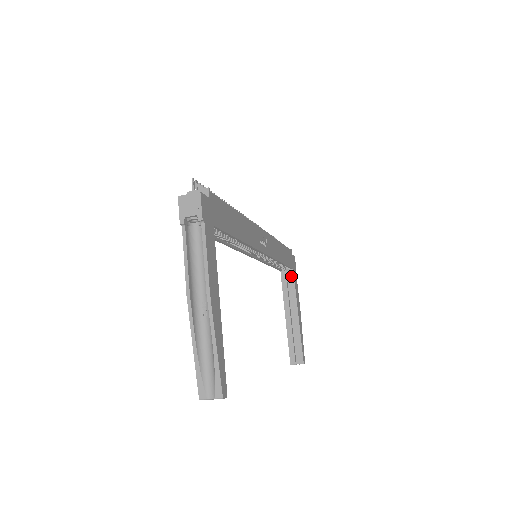
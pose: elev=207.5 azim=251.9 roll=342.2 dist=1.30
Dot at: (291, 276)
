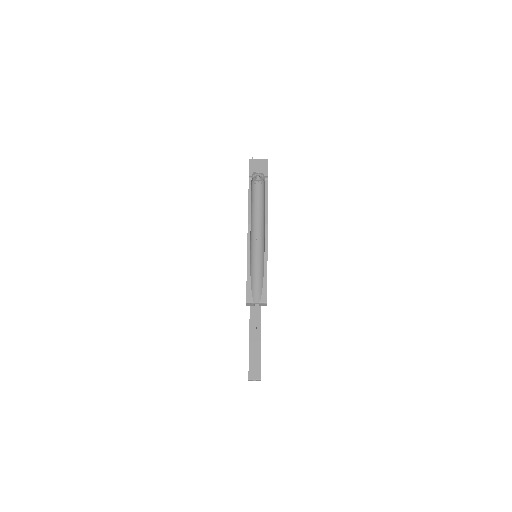
Dot at: occluded
